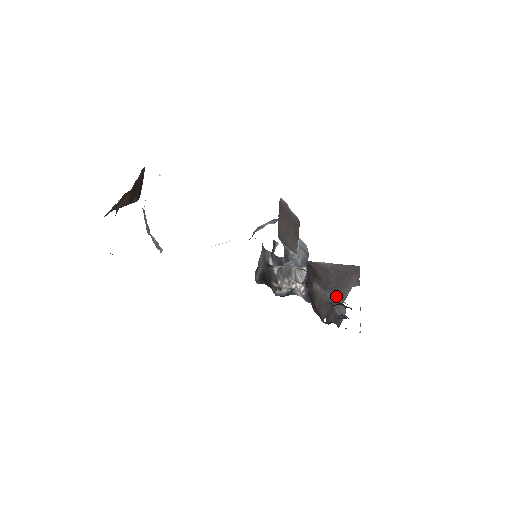
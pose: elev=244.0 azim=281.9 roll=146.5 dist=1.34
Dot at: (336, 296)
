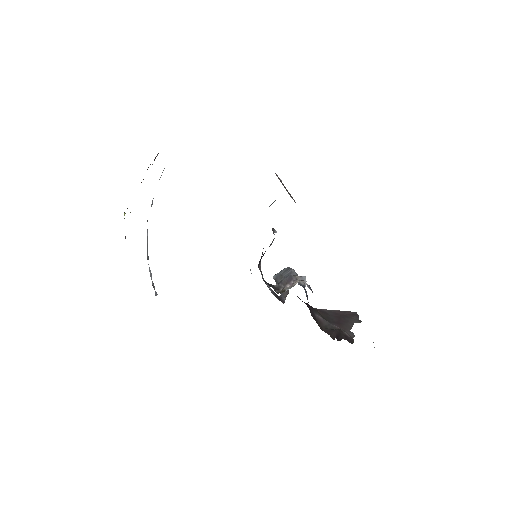
Dot at: (341, 326)
